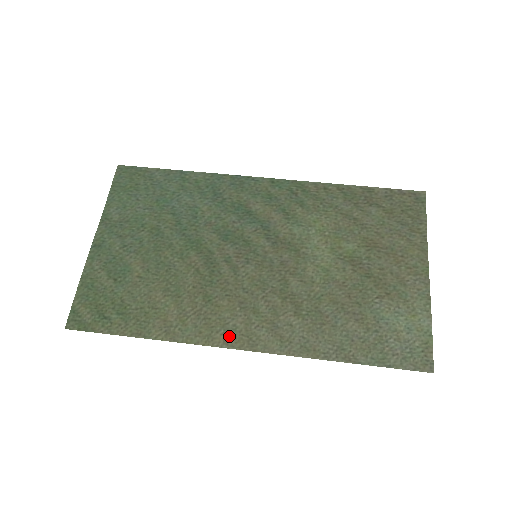
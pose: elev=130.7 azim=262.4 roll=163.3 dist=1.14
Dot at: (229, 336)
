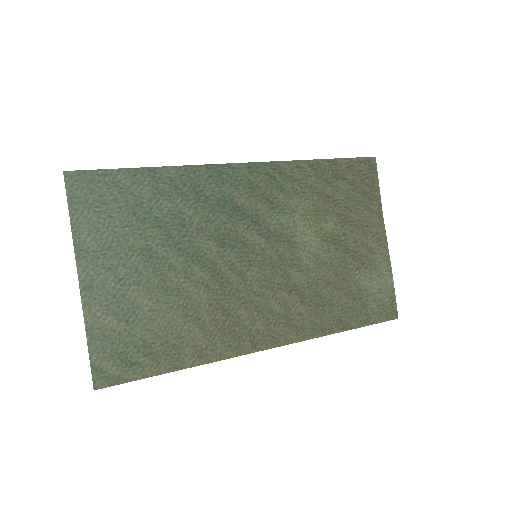
Dot at: (255, 341)
